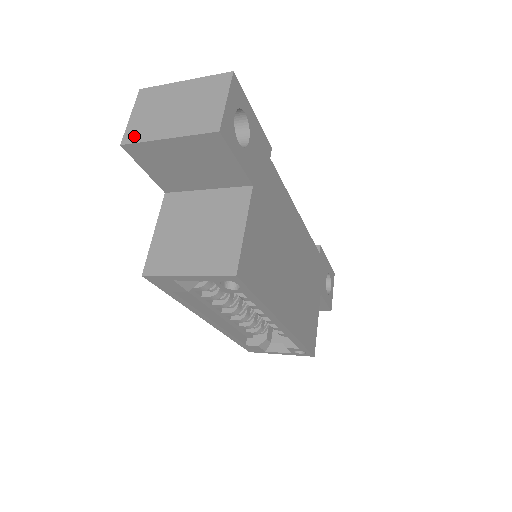
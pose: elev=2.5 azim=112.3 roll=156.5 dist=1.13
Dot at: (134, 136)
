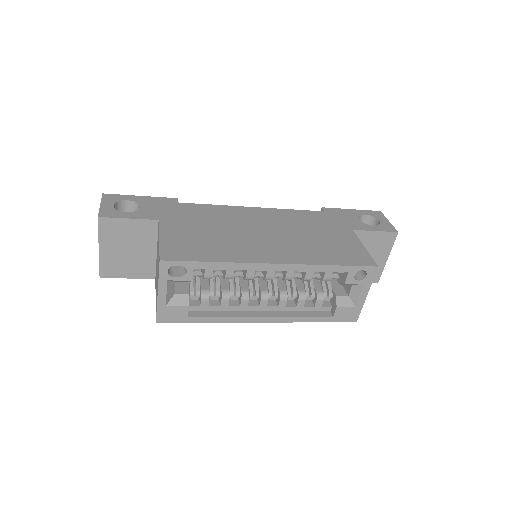
Dot at: (100, 267)
